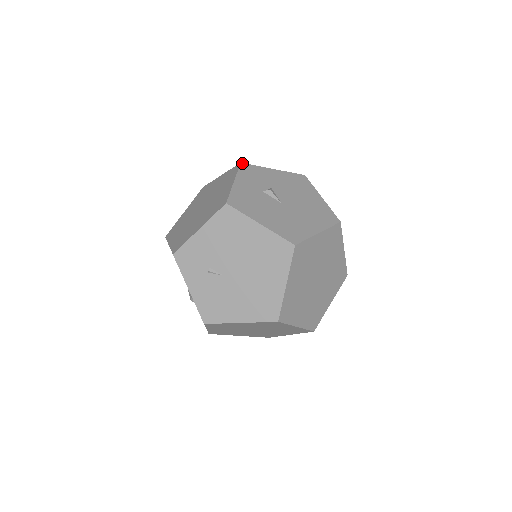
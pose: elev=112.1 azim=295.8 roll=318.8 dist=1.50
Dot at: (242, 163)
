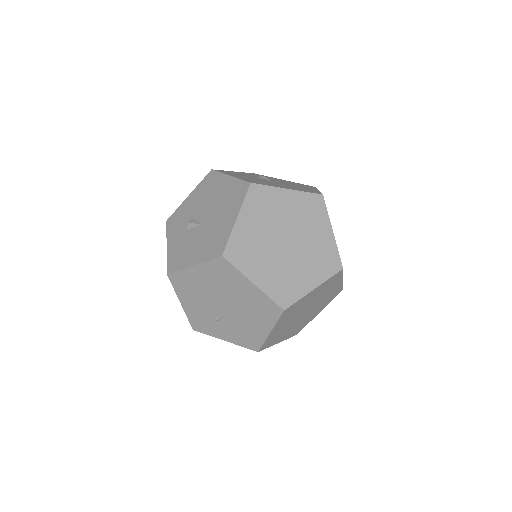
Dot at: (167, 220)
